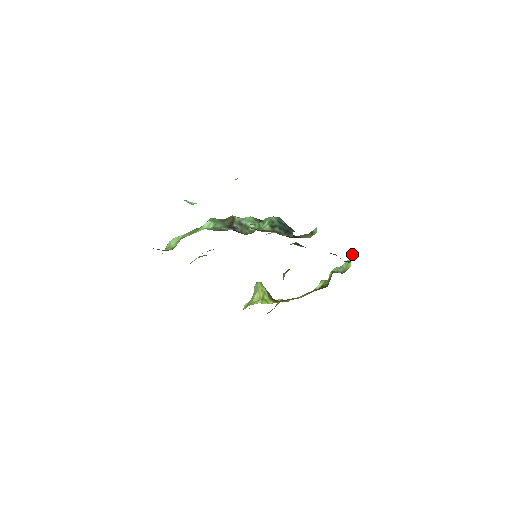
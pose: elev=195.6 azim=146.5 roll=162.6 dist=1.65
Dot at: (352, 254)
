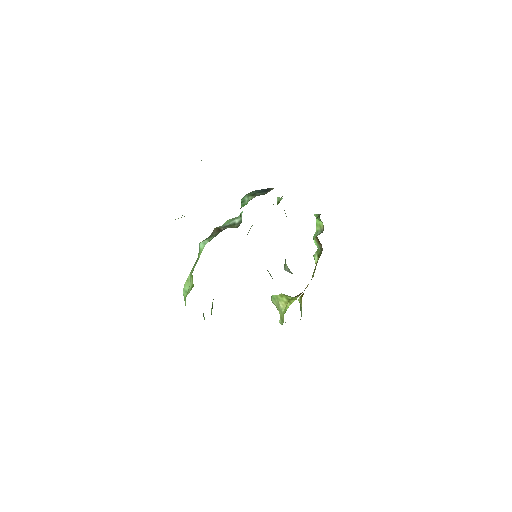
Dot at: (315, 215)
